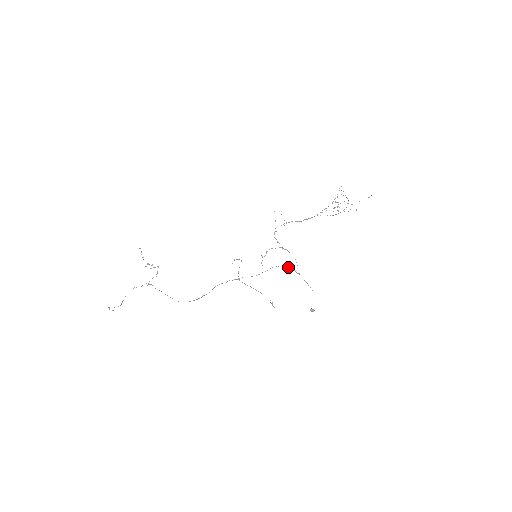
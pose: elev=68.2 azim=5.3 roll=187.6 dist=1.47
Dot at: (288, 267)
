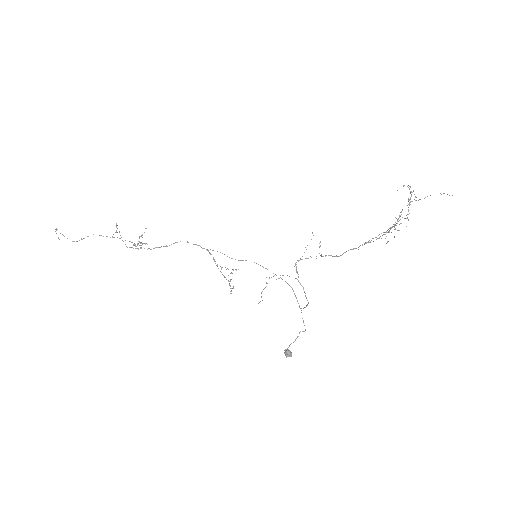
Dot at: occluded
